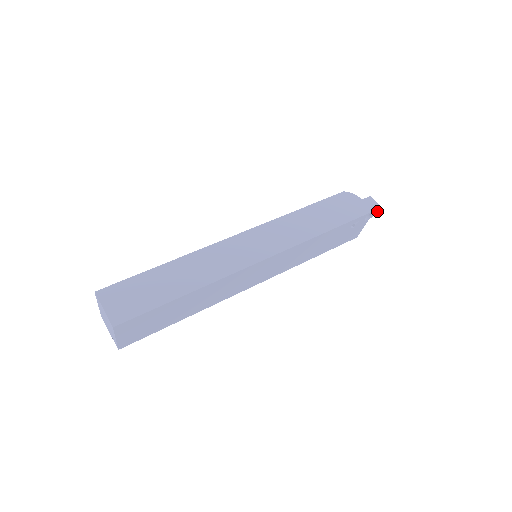
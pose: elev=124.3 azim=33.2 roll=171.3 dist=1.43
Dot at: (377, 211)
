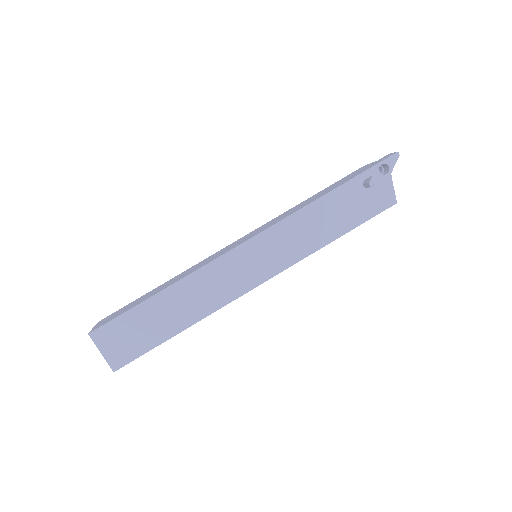
Dot at: (395, 159)
